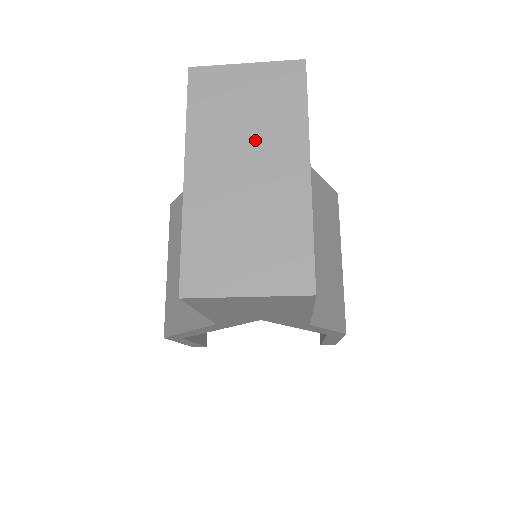
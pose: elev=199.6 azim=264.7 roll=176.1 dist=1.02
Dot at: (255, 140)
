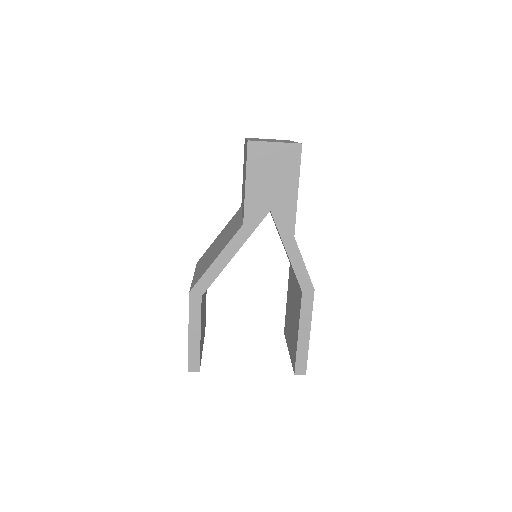
Dot at: occluded
